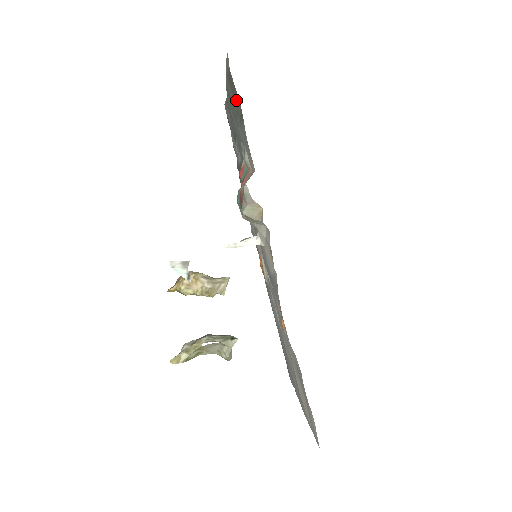
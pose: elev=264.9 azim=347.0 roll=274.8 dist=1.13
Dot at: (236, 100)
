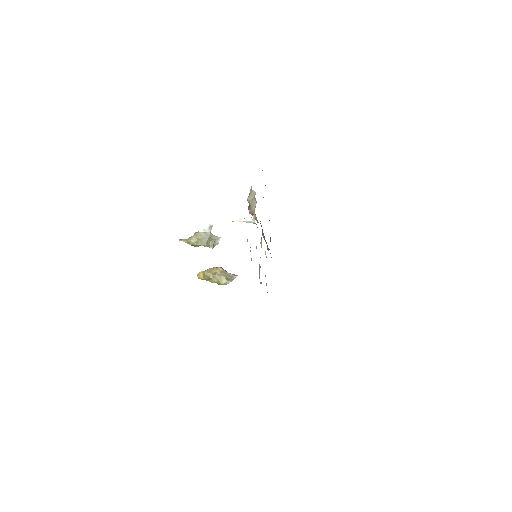
Dot at: occluded
